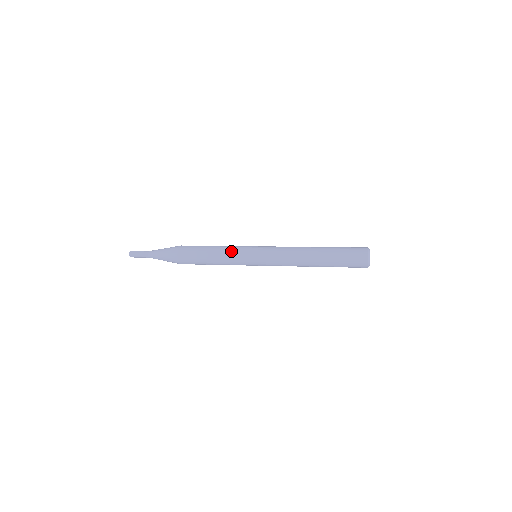
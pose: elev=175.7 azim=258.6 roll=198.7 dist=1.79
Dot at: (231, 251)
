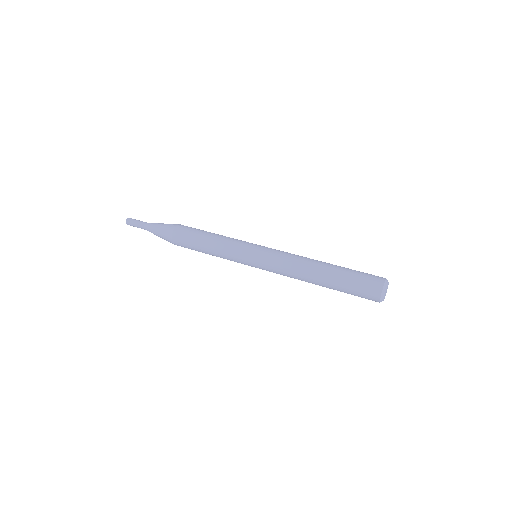
Dot at: (226, 258)
